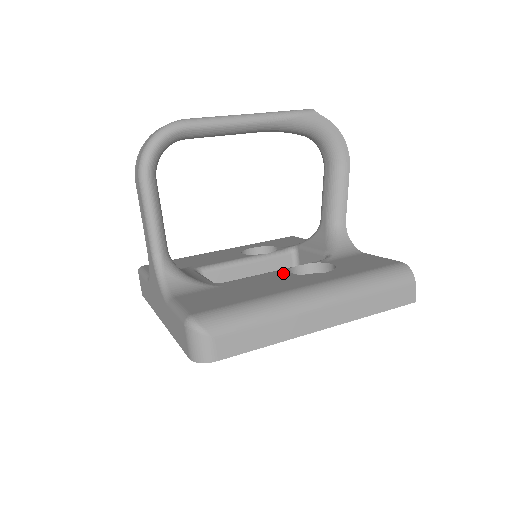
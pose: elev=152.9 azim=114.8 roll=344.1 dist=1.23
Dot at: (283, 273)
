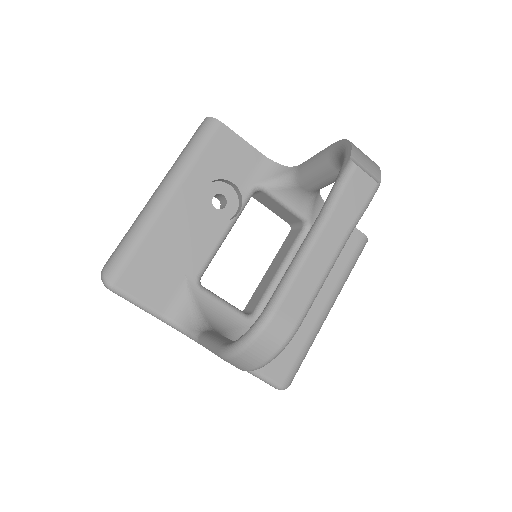
Dot at: occluded
